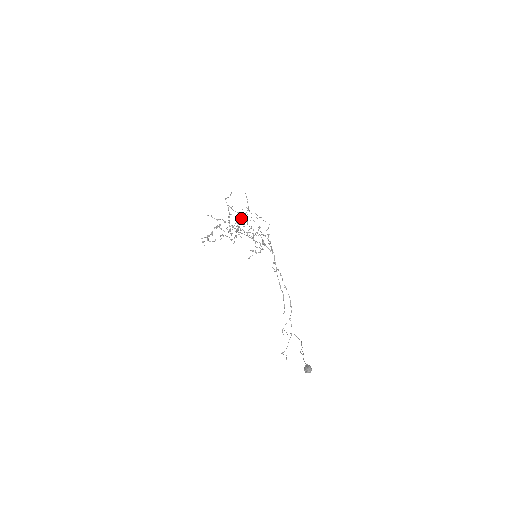
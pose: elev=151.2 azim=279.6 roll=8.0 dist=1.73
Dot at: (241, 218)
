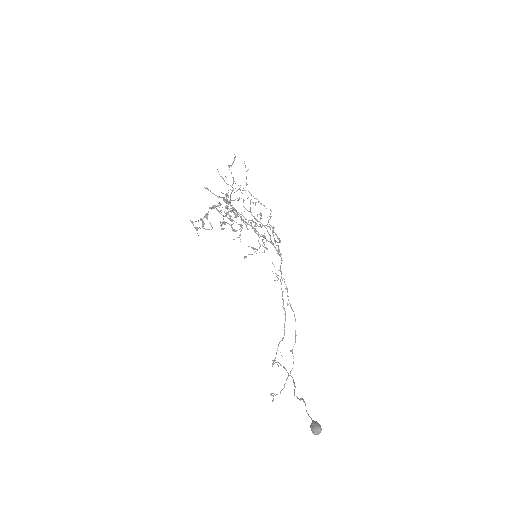
Dot at: occluded
